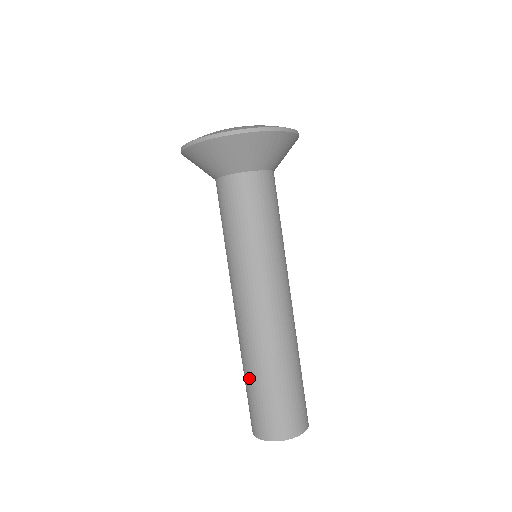
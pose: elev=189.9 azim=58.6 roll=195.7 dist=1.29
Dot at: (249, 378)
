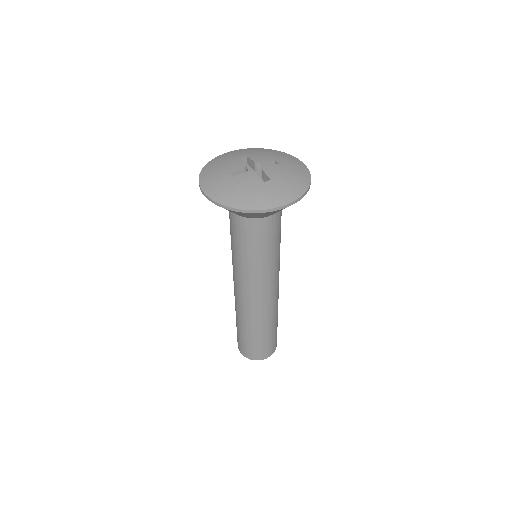
Dot at: (259, 334)
